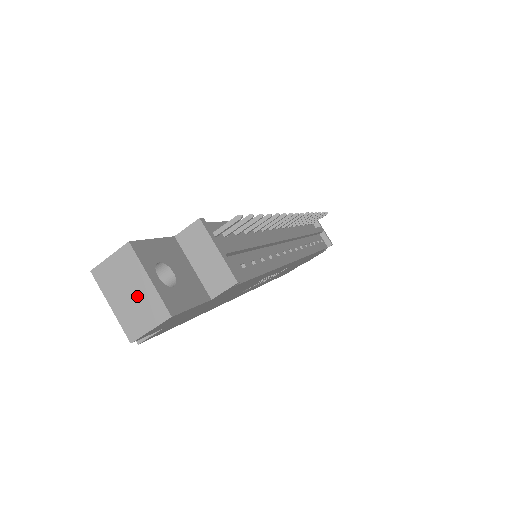
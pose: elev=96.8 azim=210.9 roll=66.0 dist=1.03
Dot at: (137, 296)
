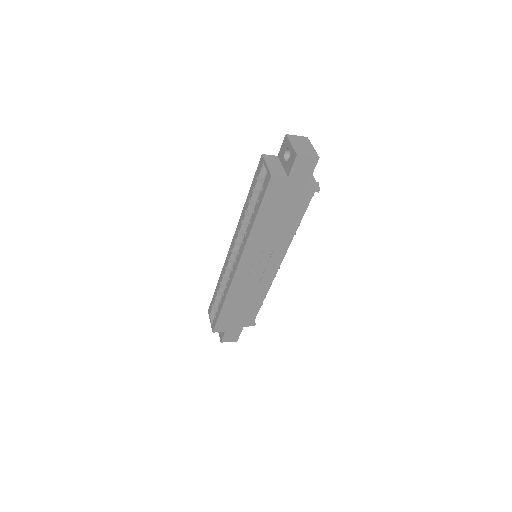
Dot at: (306, 147)
